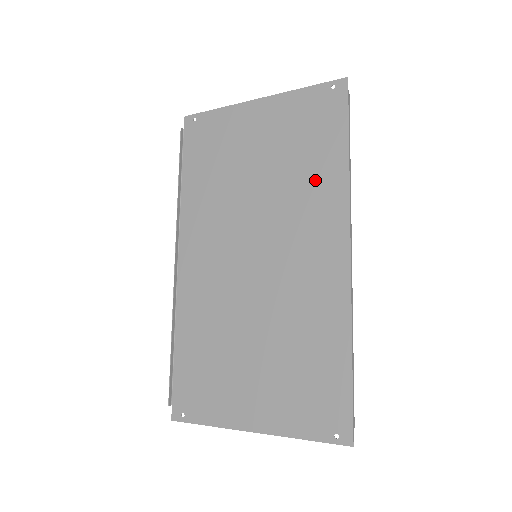
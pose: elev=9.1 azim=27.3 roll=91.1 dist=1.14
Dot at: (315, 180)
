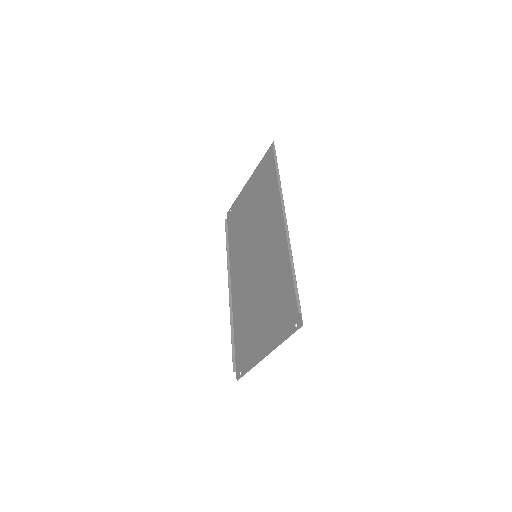
Dot at: (270, 198)
